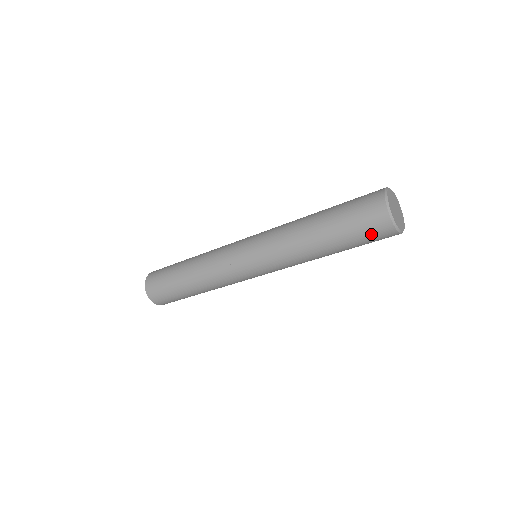
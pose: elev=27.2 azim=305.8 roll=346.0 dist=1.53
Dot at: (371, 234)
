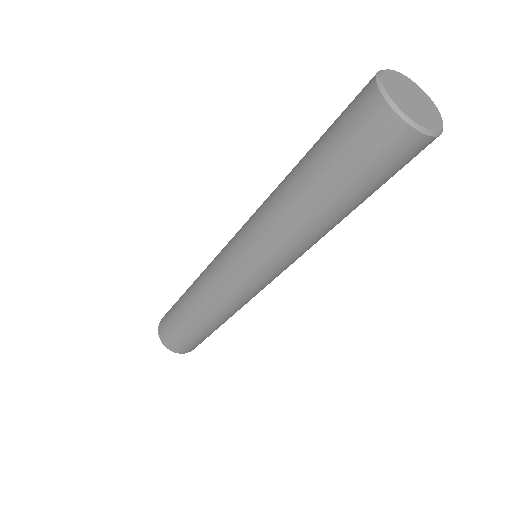
Dot at: (380, 158)
